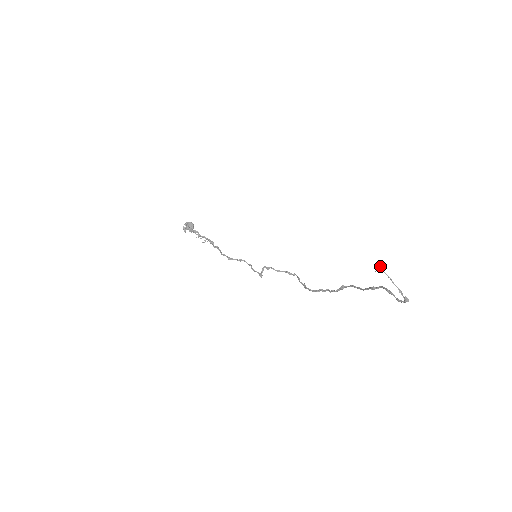
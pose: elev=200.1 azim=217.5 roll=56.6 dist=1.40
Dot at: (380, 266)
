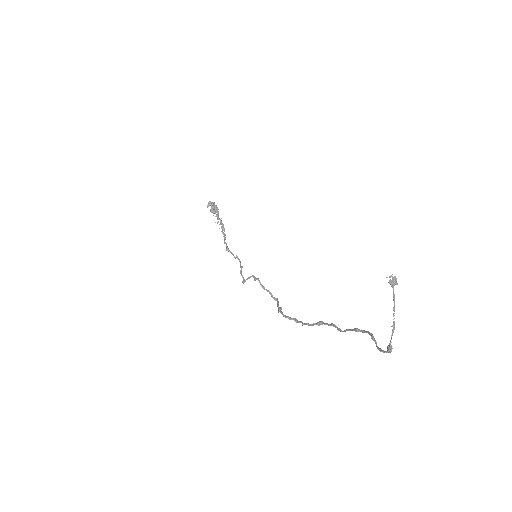
Dot at: (394, 280)
